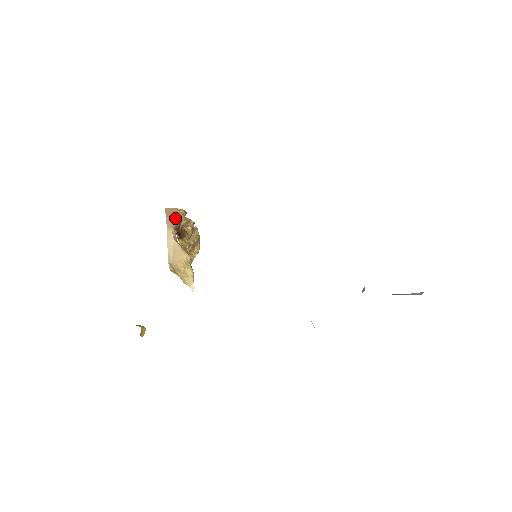
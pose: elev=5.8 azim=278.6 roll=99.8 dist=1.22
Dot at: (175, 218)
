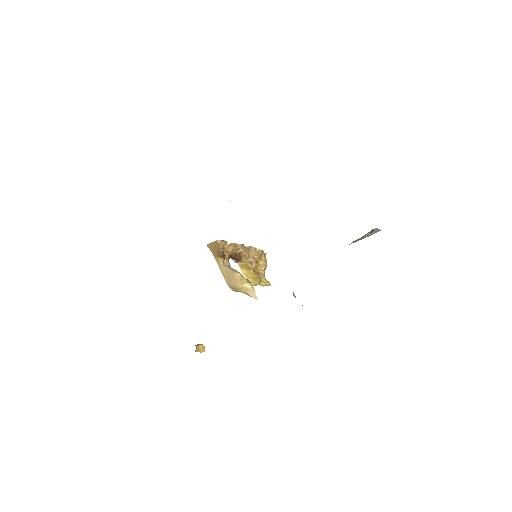
Dot at: (217, 249)
